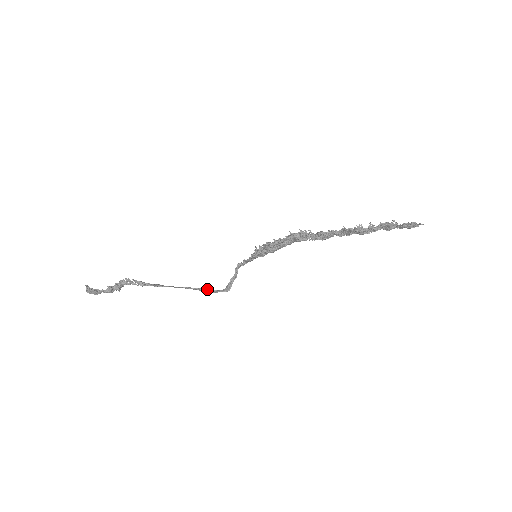
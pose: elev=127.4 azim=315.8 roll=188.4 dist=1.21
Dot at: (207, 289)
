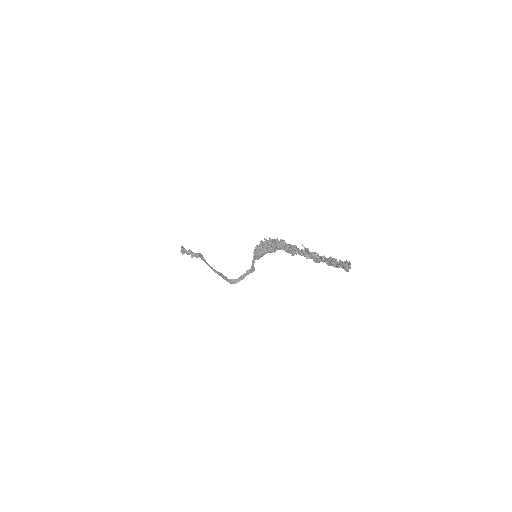
Dot at: occluded
